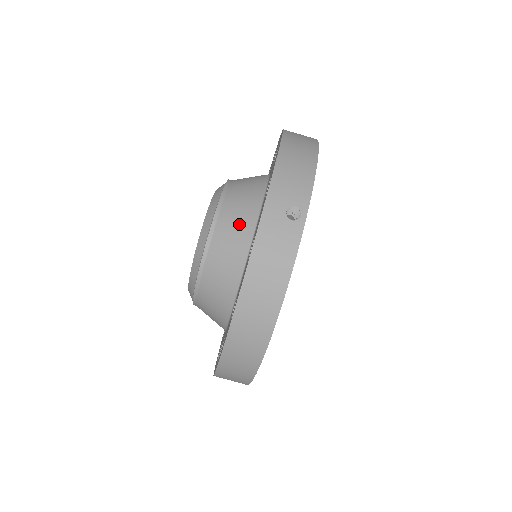
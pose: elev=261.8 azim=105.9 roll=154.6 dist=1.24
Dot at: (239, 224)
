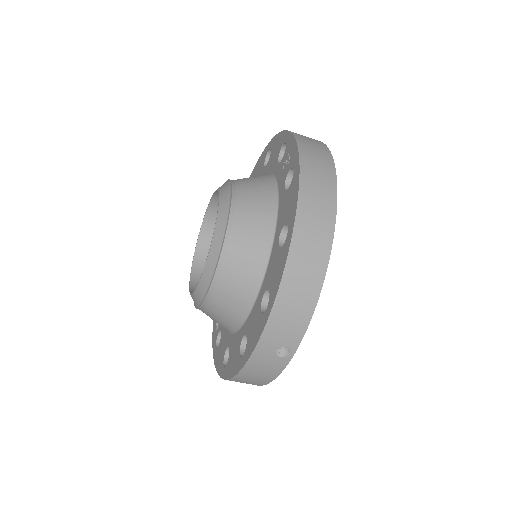
Dot at: (235, 301)
